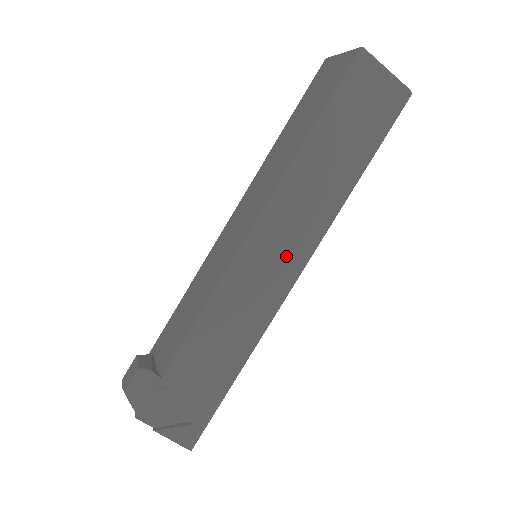
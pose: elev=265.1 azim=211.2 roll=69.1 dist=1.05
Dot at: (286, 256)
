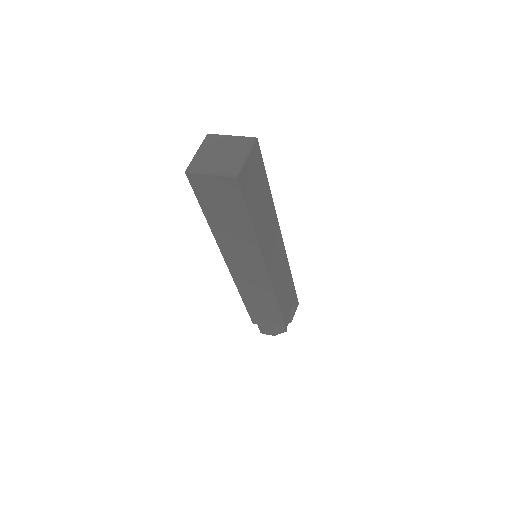
Dot at: (277, 247)
